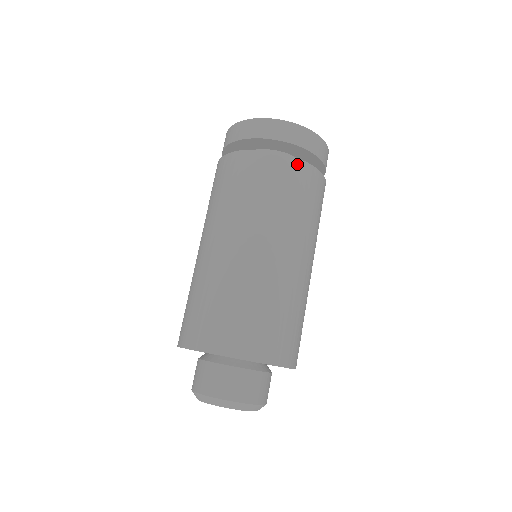
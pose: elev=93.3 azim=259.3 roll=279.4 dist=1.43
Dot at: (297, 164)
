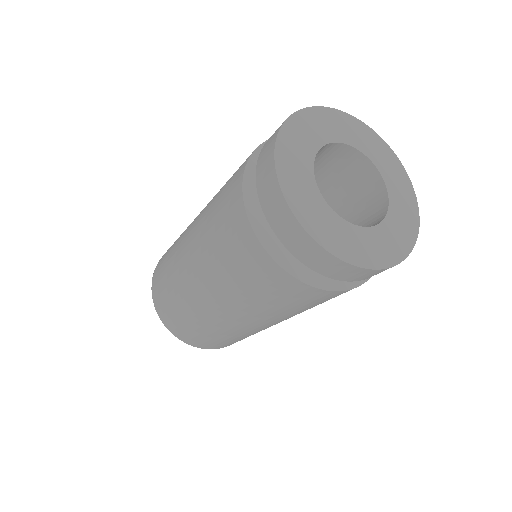
Dot at: (304, 288)
